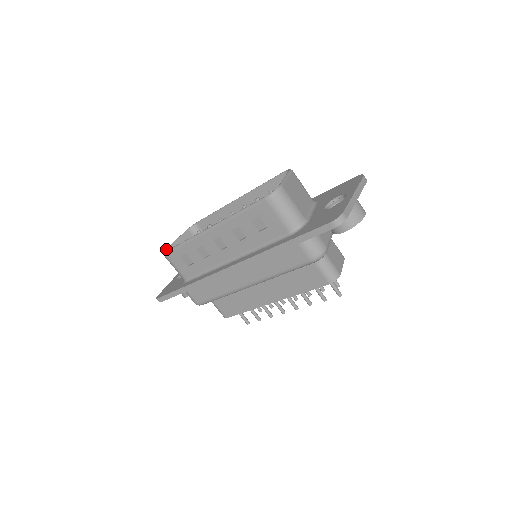
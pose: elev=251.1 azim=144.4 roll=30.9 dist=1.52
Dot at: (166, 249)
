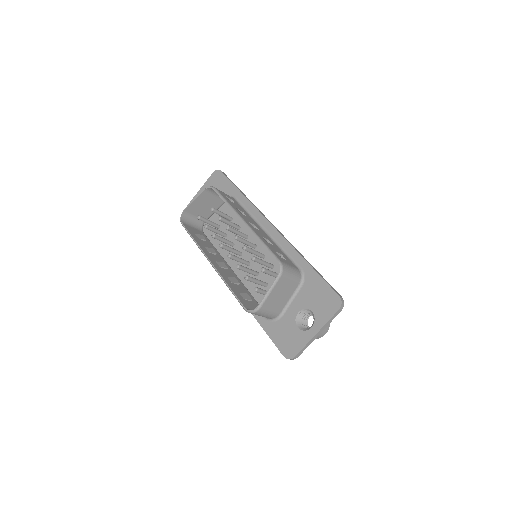
Dot at: (183, 211)
